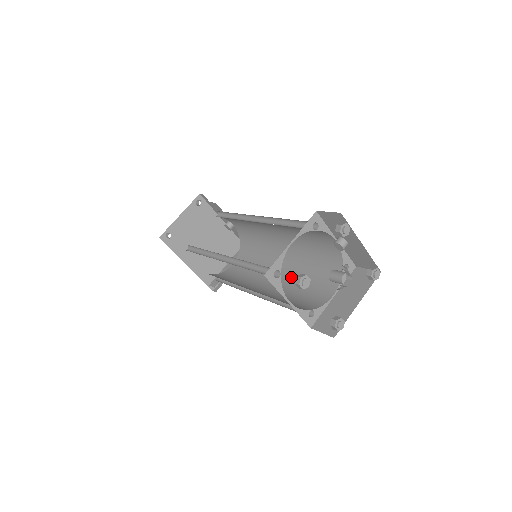
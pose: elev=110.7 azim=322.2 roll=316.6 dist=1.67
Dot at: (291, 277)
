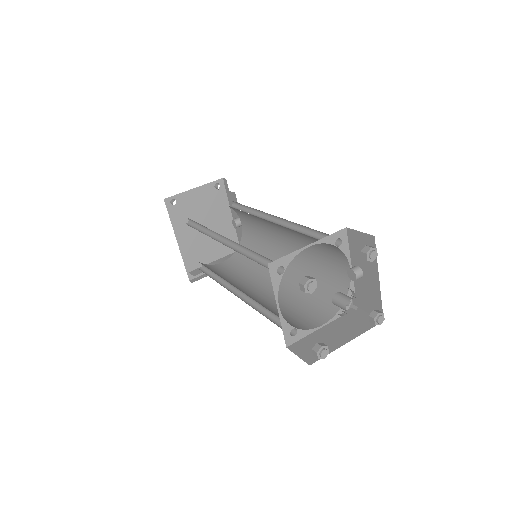
Dot at: (282, 293)
